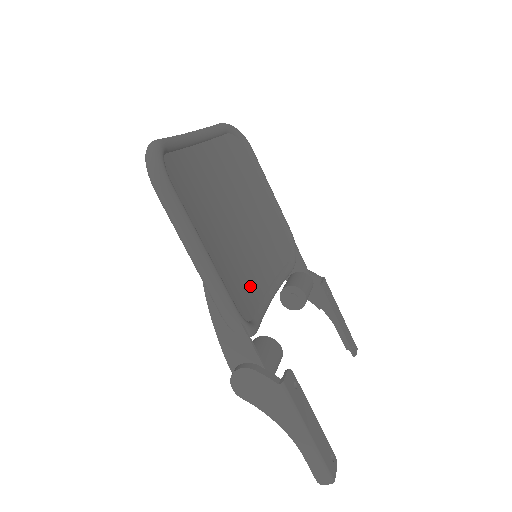
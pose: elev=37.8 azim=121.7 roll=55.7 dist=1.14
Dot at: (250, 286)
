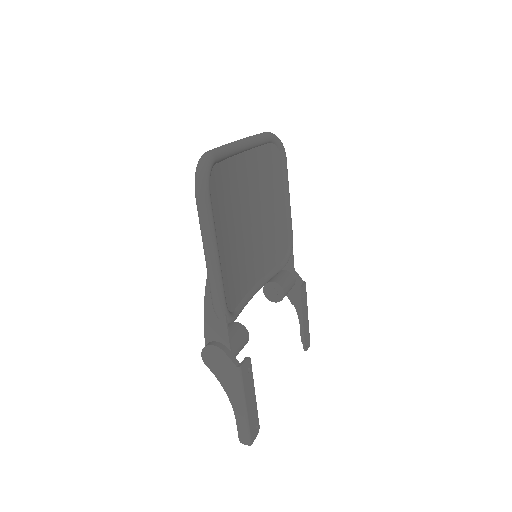
Dot at: (242, 281)
